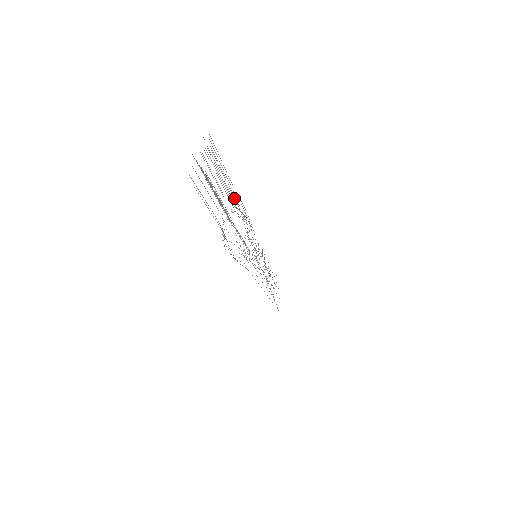
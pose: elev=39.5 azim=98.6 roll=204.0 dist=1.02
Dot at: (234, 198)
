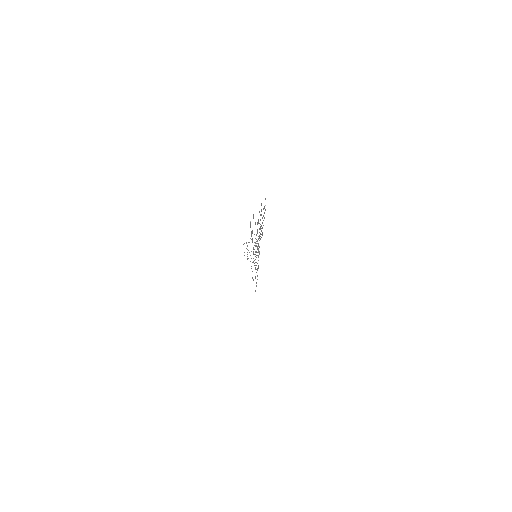
Dot at: occluded
